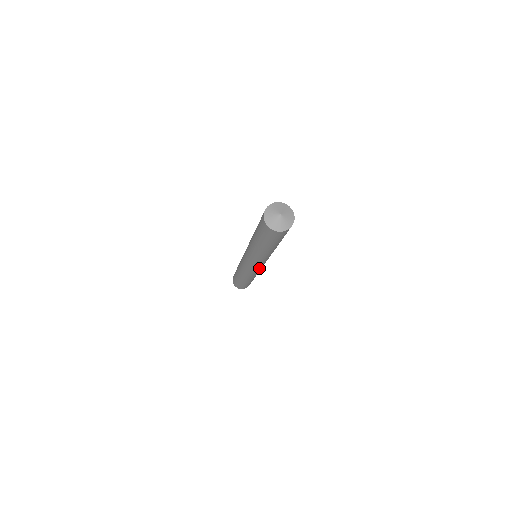
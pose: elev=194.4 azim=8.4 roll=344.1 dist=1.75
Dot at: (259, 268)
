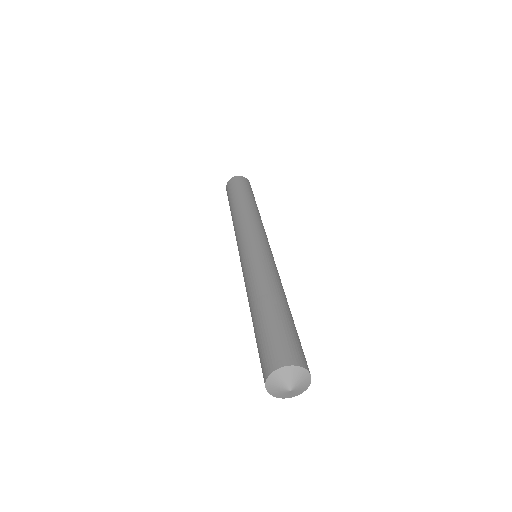
Dot at: occluded
